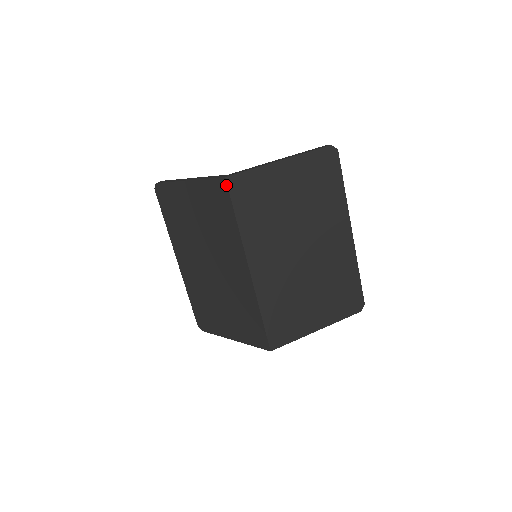
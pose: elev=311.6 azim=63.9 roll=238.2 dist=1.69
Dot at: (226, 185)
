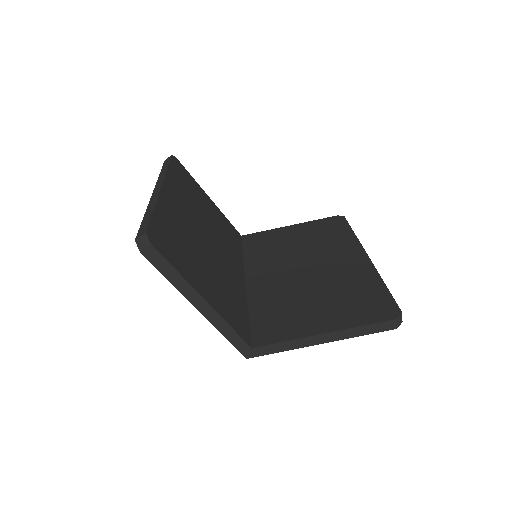
Dot at: occluded
